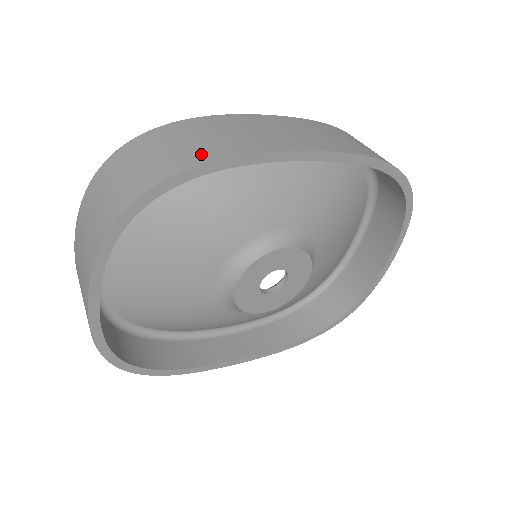
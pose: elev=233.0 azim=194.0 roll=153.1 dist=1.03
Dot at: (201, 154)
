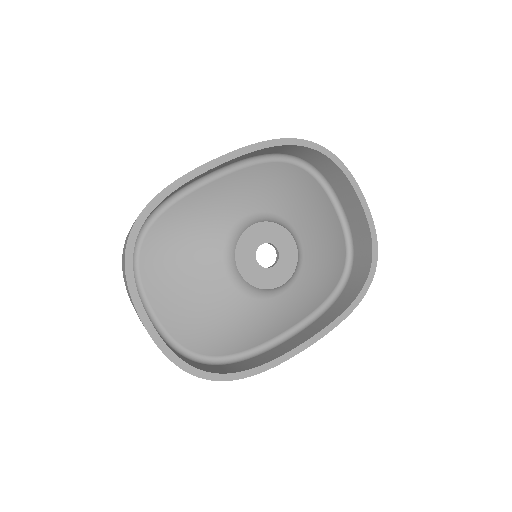
Dot at: occluded
